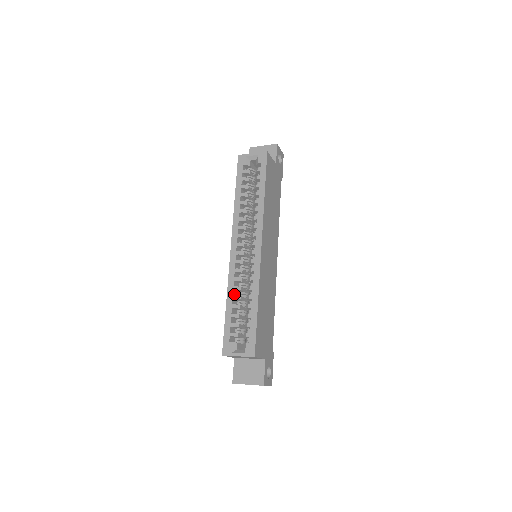
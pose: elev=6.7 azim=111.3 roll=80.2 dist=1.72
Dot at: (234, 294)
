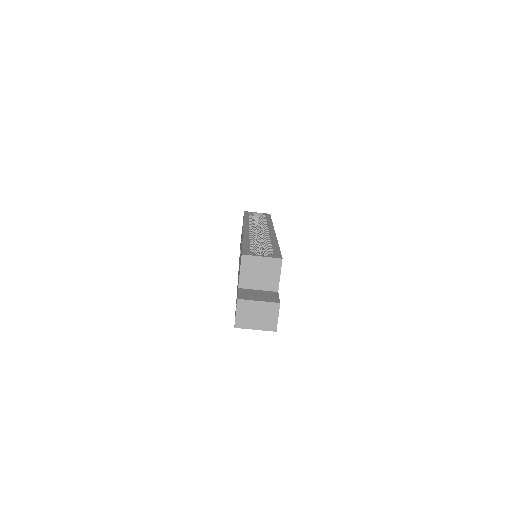
Dot at: occluded
